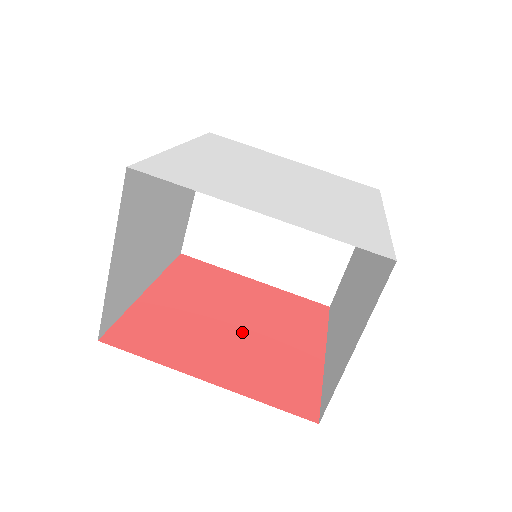
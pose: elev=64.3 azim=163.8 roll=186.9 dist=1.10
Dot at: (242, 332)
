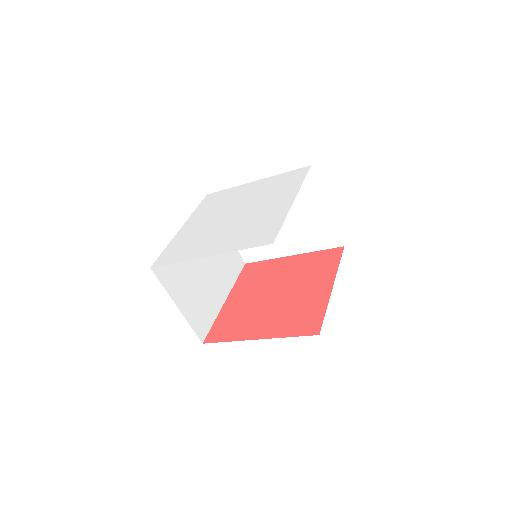
Dot at: (279, 299)
